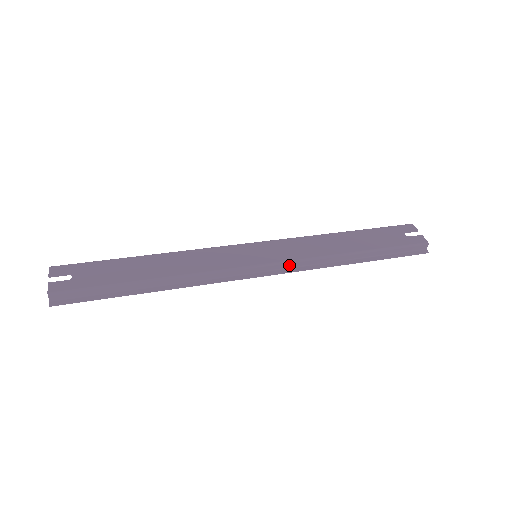
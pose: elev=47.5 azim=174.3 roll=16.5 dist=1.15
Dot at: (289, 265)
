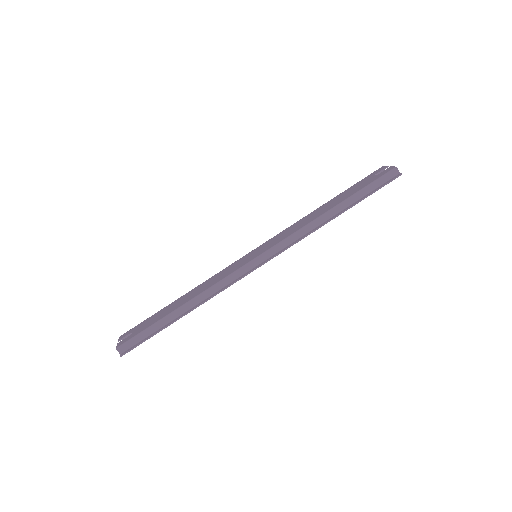
Dot at: (281, 246)
